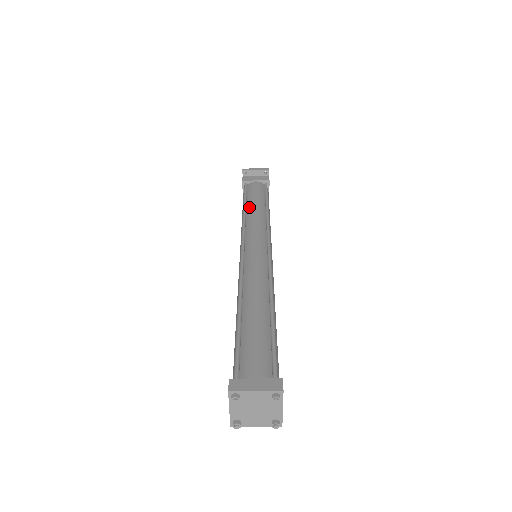
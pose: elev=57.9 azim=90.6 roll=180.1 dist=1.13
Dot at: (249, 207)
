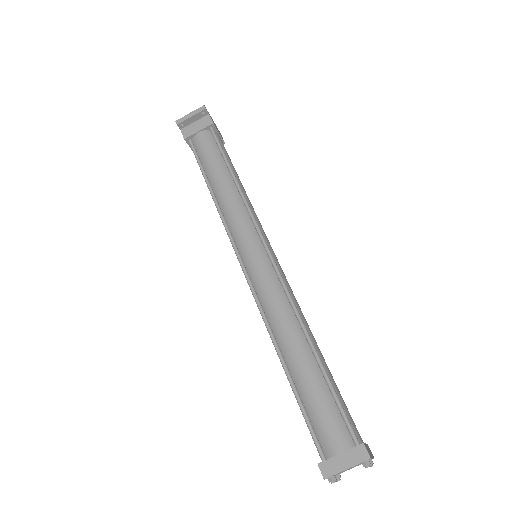
Dot at: (214, 186)
